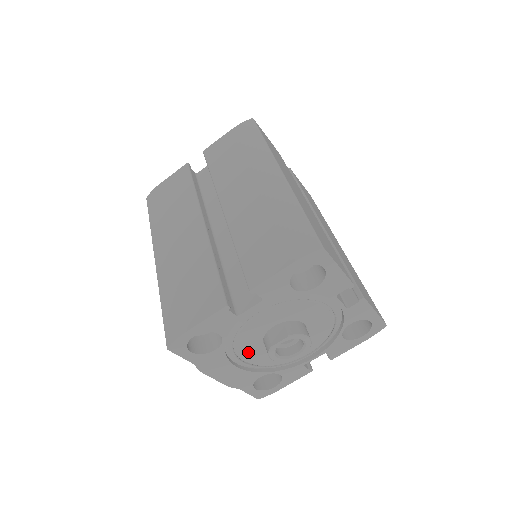
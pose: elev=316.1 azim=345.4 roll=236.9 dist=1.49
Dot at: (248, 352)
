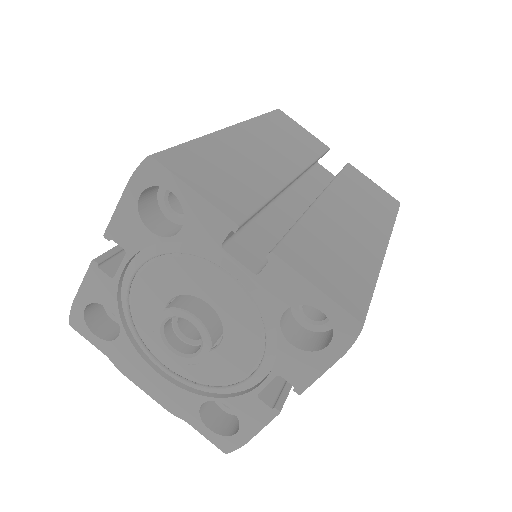
Dot at: (161, 349)
